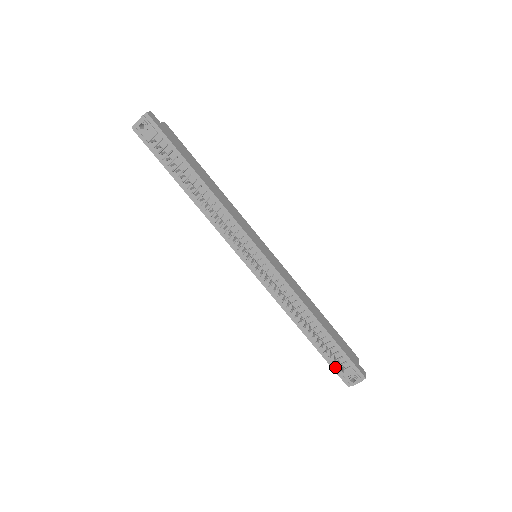
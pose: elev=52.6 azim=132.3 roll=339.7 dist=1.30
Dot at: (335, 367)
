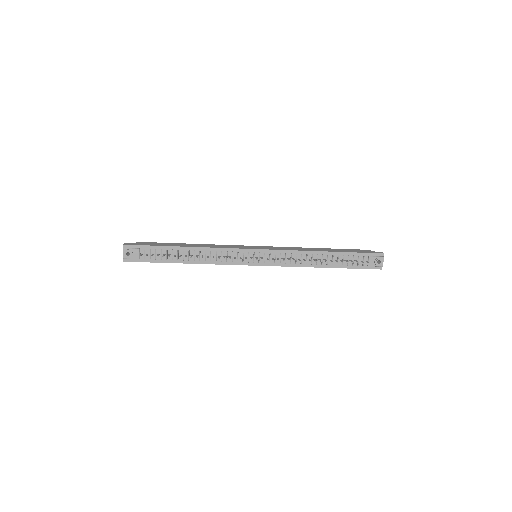
Dot at: (362, 267)
